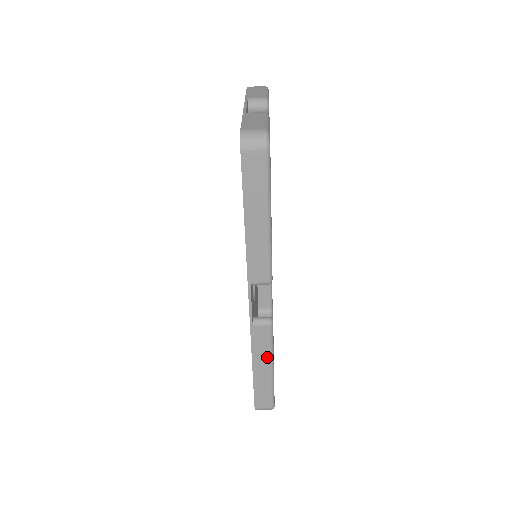
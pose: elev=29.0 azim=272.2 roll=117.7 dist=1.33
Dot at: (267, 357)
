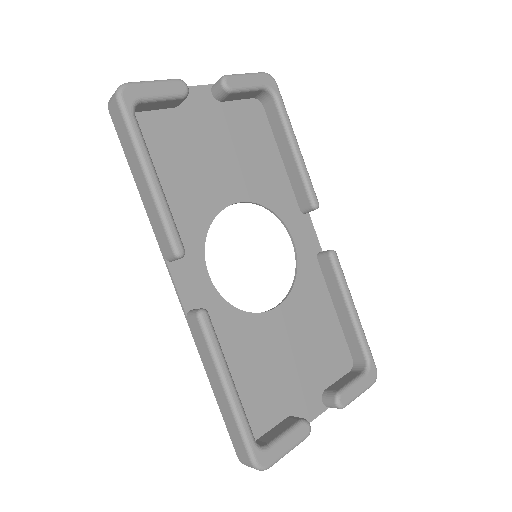
Dot at: (214, 369)
